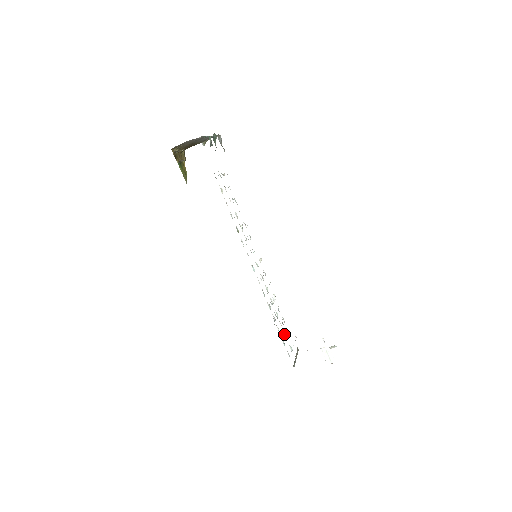
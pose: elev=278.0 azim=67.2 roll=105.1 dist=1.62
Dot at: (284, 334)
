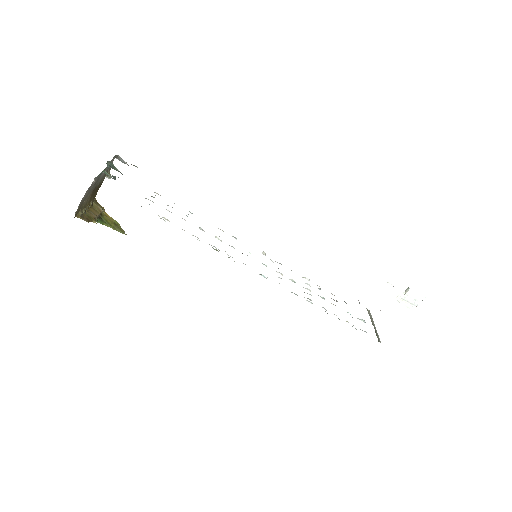
Dot at: occluded
